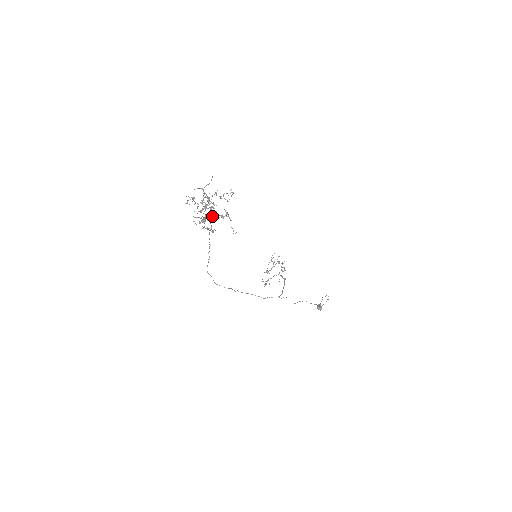
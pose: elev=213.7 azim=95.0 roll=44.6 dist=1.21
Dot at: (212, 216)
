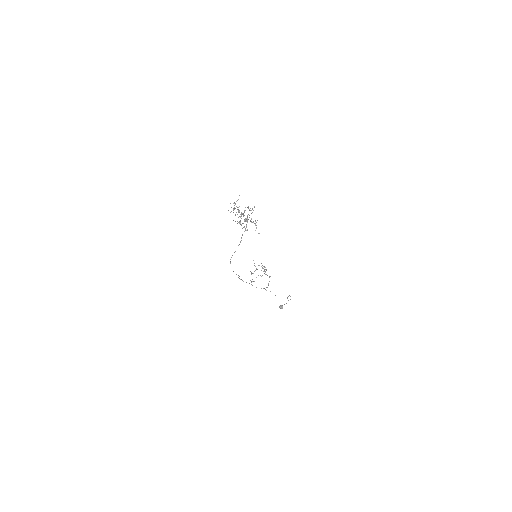
Dot at: occluded
